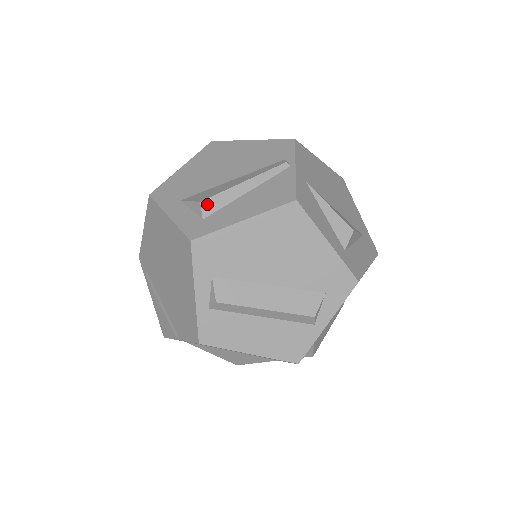
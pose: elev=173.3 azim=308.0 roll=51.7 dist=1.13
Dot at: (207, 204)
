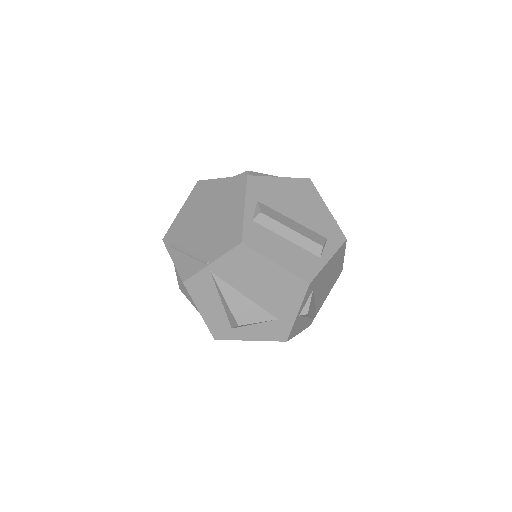
Dot at: (252, 173)
